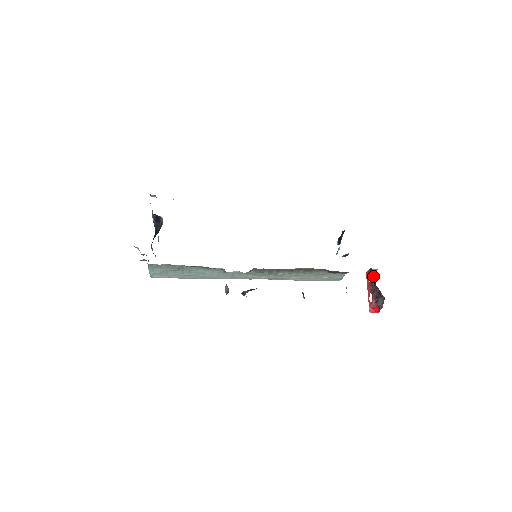
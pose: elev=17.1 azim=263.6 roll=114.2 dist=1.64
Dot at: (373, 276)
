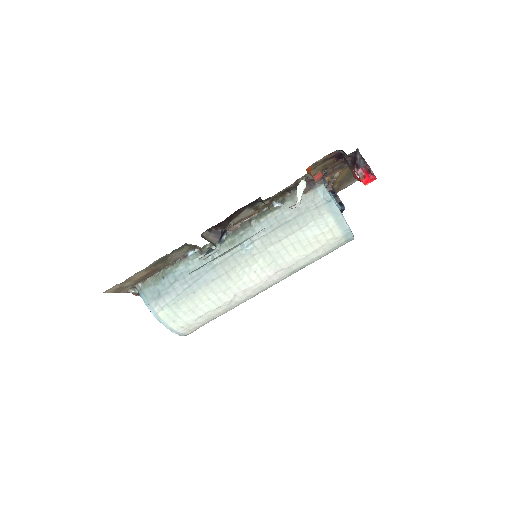
Dot at: (345, 160)
